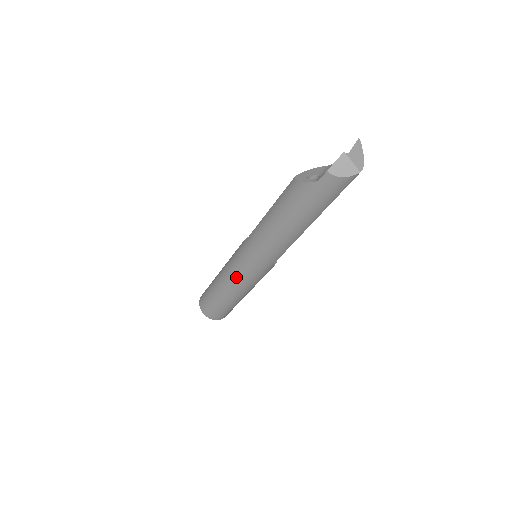
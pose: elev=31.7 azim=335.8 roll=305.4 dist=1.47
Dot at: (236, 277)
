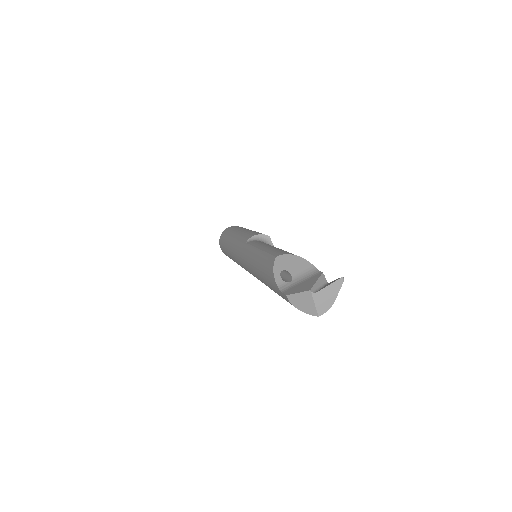
Dot at: (235, 259)
